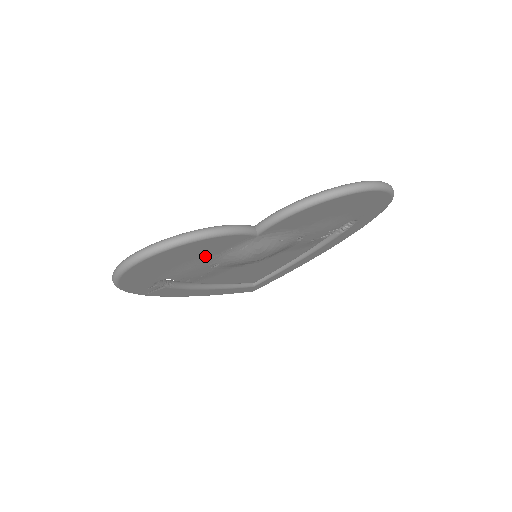
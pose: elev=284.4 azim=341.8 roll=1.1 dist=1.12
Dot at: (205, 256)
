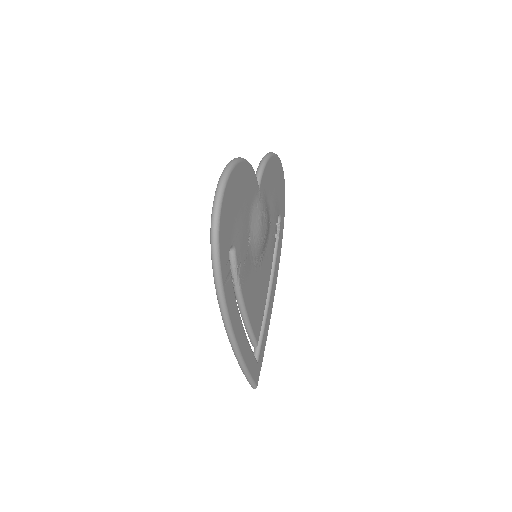
Dot at: (246, 206)
